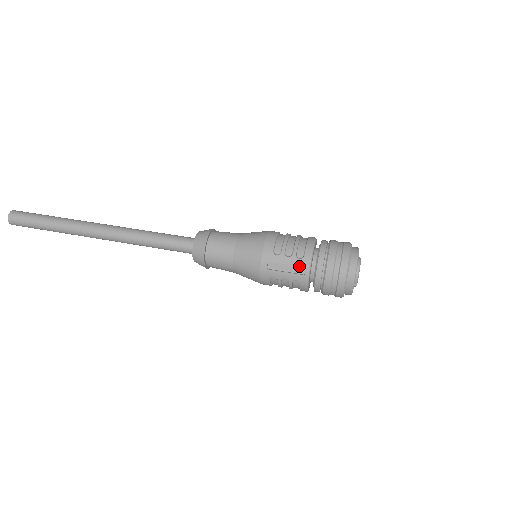
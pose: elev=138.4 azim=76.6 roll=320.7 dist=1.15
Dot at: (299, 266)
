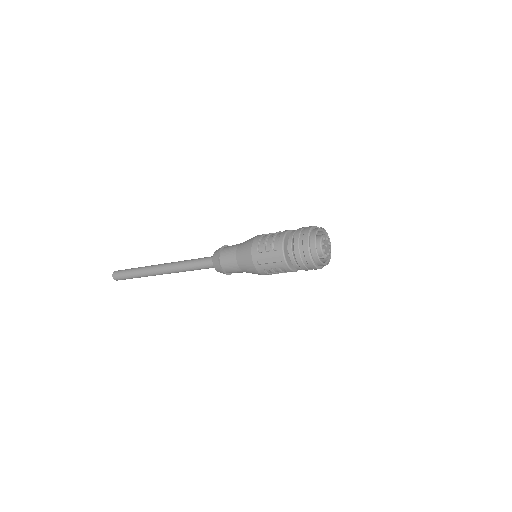
Dot at: (276, 256)
